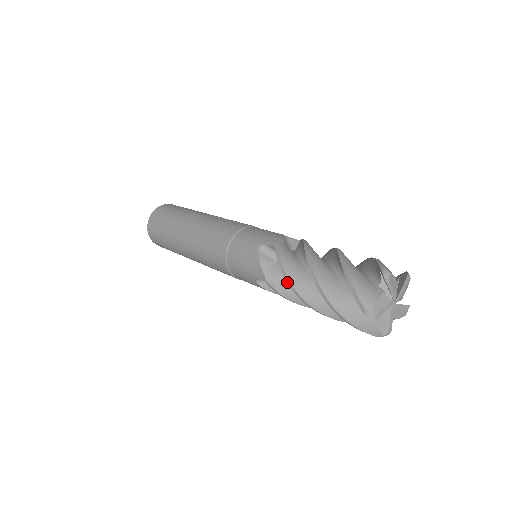
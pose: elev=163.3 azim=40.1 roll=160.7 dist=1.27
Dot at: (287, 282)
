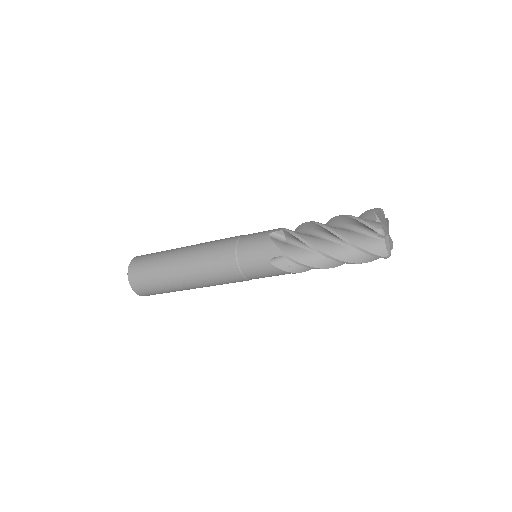
Dot at: occluded
